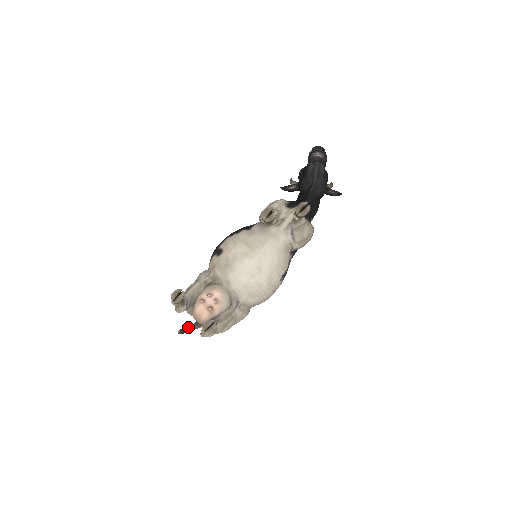
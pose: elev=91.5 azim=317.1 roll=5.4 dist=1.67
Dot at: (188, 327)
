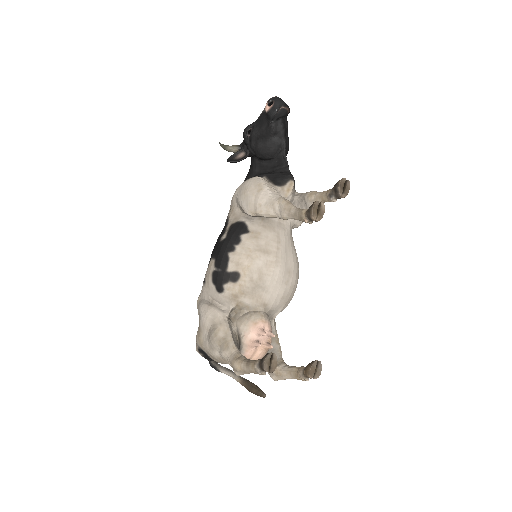
Dot at: (247, 380)
